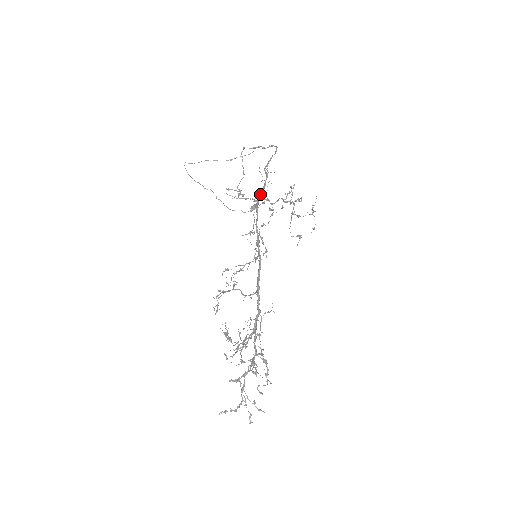
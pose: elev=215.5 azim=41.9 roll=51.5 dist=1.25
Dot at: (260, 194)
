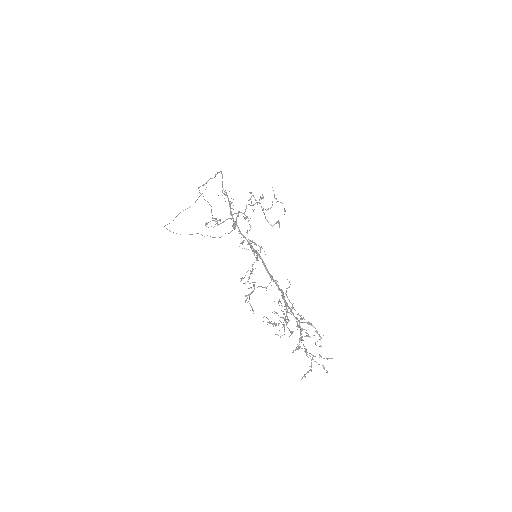
Dot at: (230, 211)
